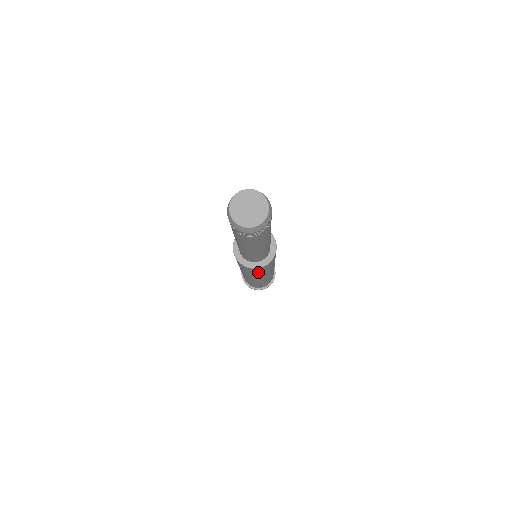
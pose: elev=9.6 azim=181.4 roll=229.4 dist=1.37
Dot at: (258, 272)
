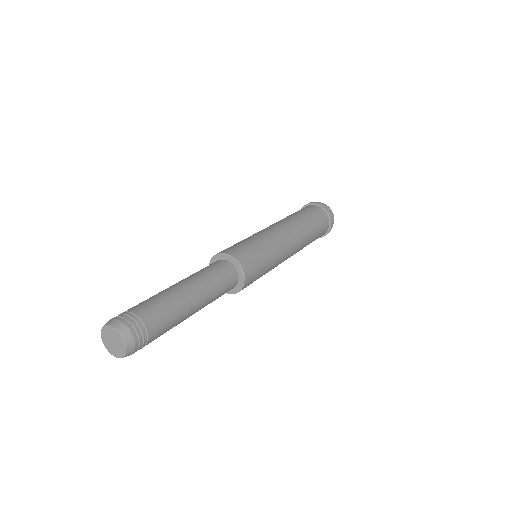
Dot at: (255, 280)
